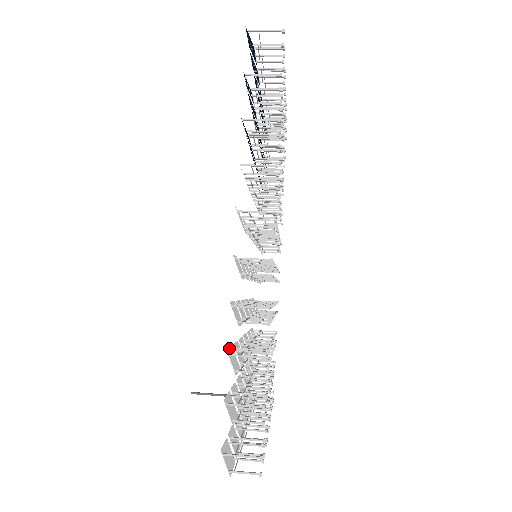
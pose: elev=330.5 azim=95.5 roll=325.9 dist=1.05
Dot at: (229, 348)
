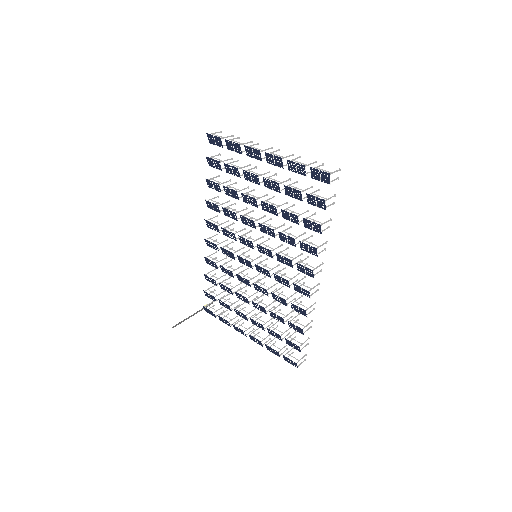
Dot at: (295, 325)
